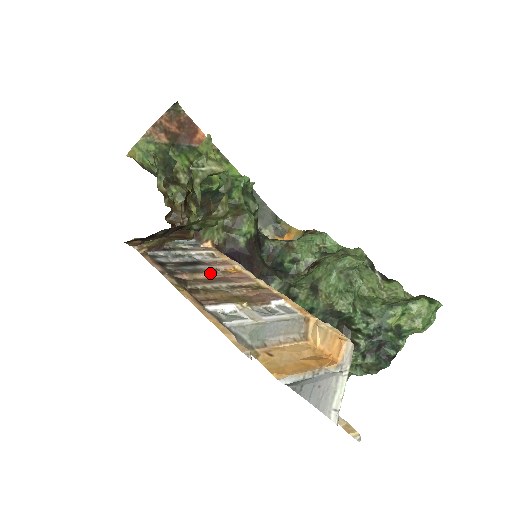
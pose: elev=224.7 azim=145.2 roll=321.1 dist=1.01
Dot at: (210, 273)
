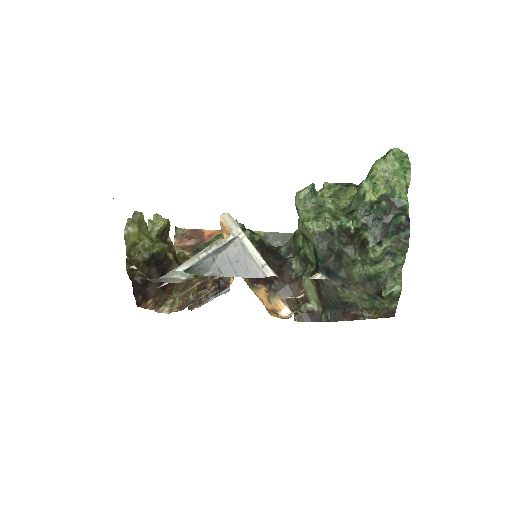
Dot at: occluded
